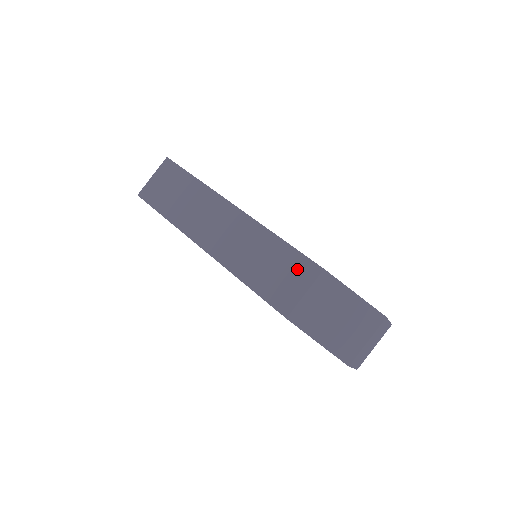
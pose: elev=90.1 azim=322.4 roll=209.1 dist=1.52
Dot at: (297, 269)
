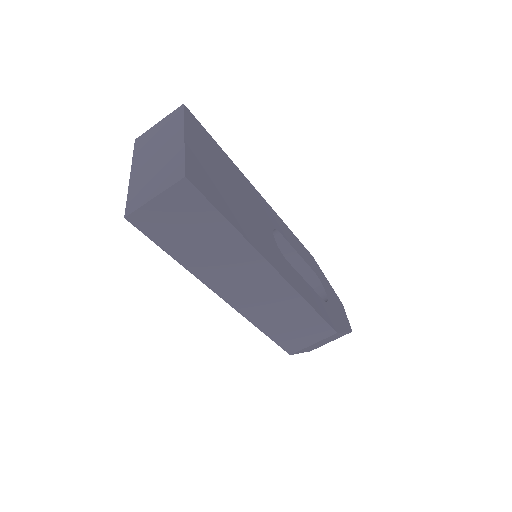
Dot at: (315, 330)
